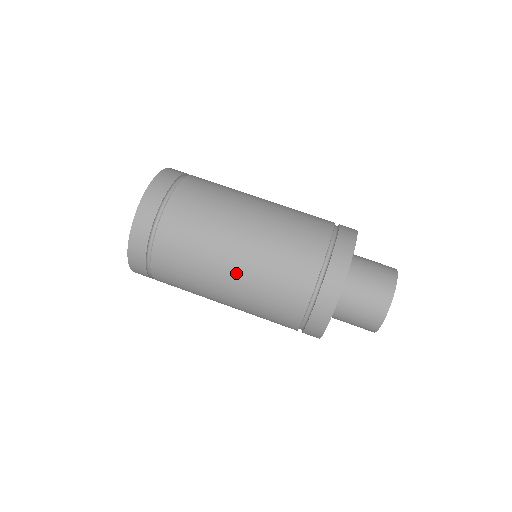
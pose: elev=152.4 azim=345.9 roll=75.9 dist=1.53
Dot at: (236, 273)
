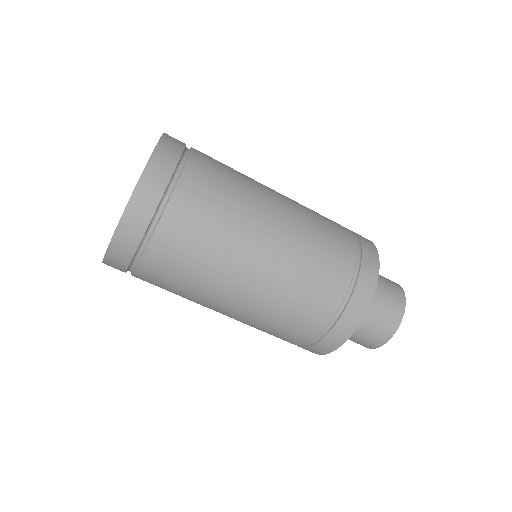
Dot at: (274, 242)
